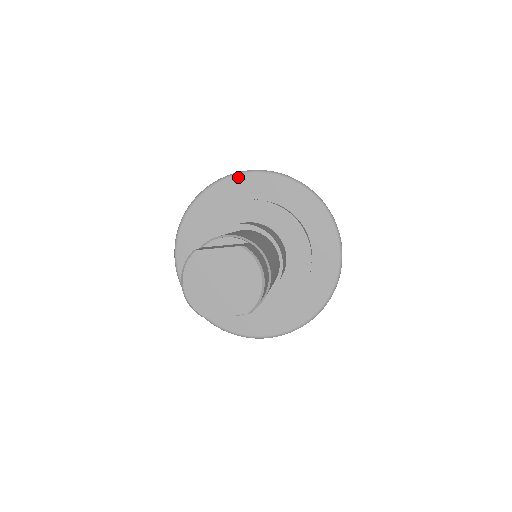
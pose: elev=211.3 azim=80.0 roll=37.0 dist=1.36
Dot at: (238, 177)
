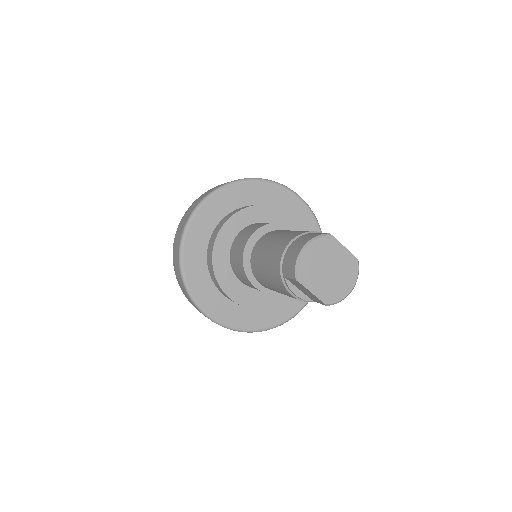
Dot at: (293, 195)
